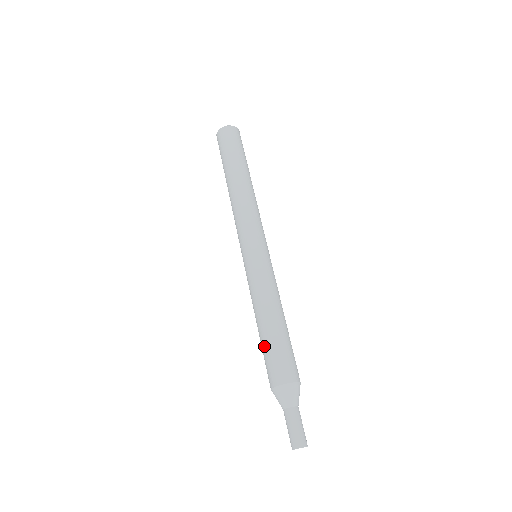
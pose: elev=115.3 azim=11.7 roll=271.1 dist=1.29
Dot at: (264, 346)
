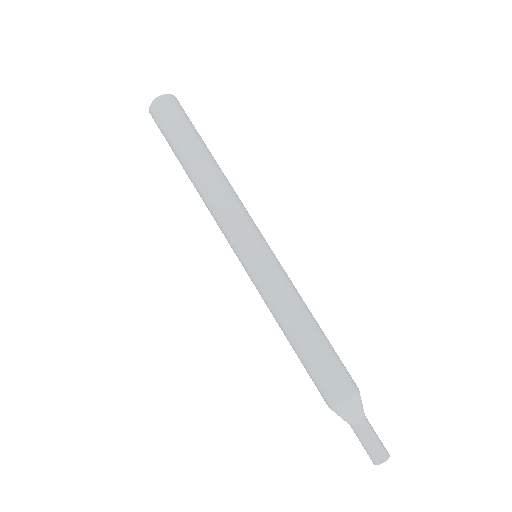
Dot at: (313, 360)
